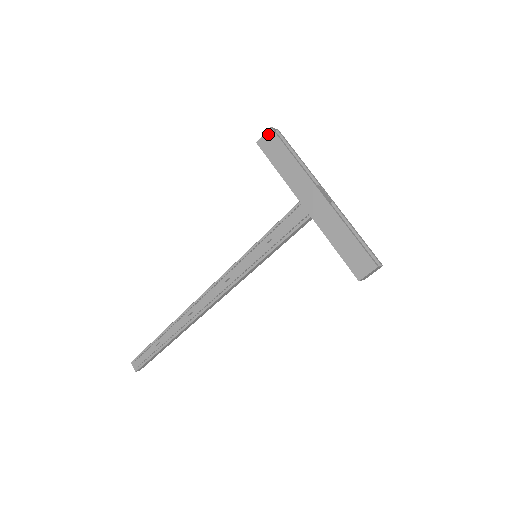
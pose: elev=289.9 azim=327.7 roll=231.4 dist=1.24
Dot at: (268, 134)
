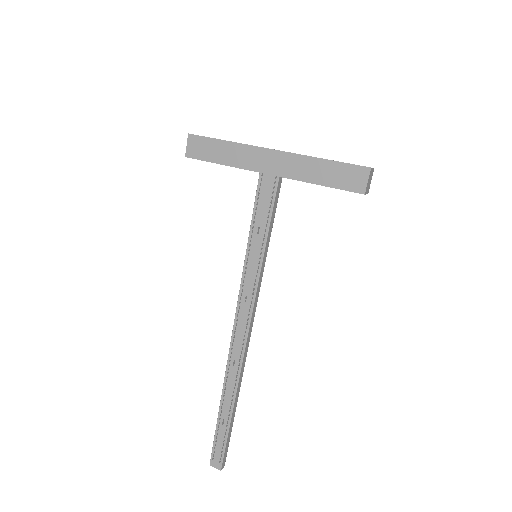
Dot at: (190, 141)
